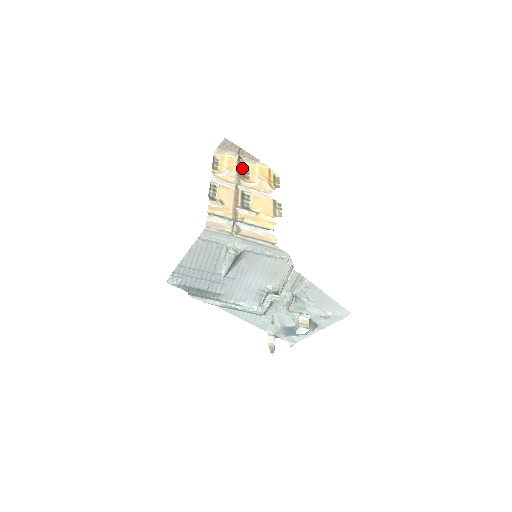
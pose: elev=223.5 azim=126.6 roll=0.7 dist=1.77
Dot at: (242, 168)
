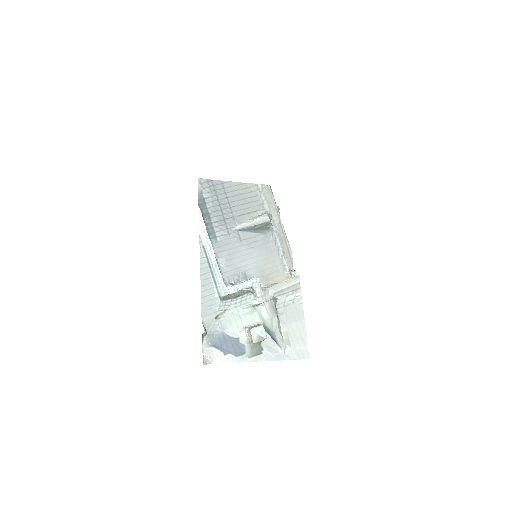
Dot at: occluded
